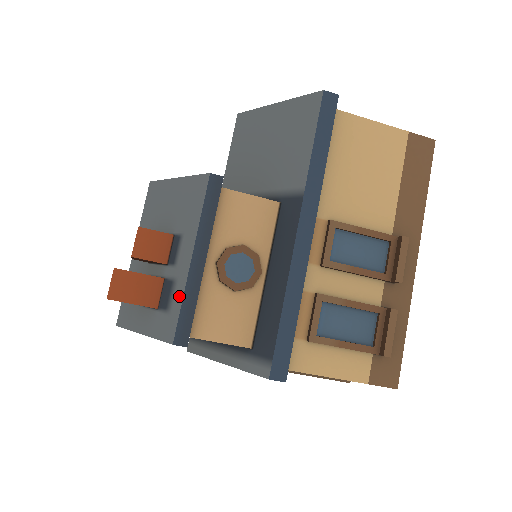
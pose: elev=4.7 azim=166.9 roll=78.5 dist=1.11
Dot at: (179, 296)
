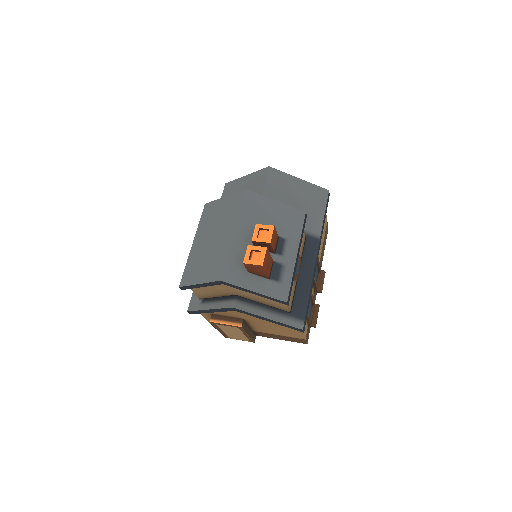
Dot at: (289, 275)
